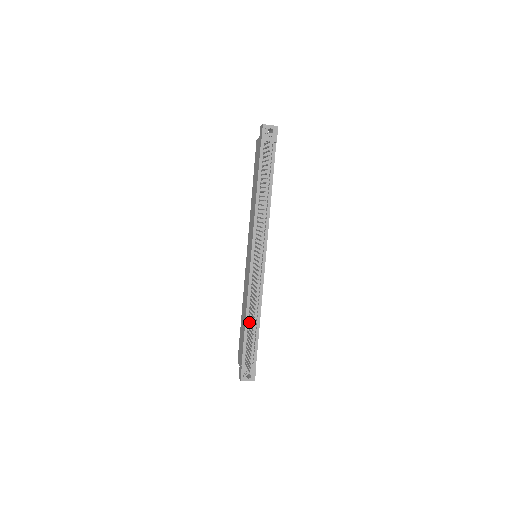
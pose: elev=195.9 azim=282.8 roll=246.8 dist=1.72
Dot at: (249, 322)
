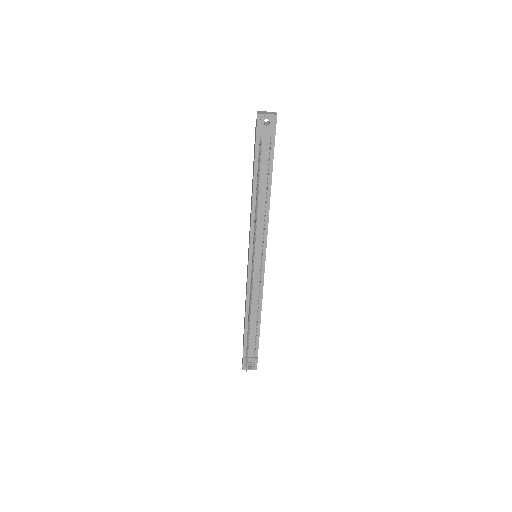
Dot at: occluded
